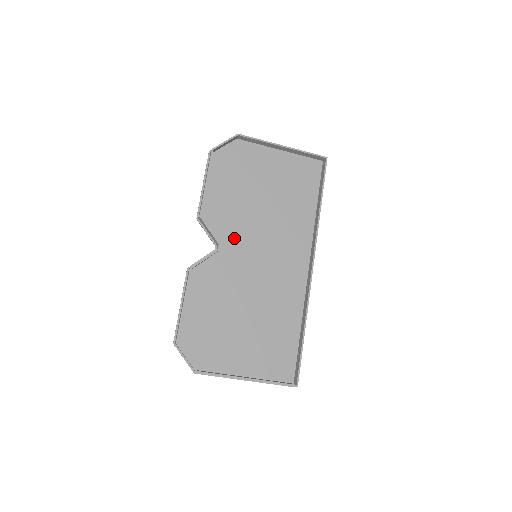
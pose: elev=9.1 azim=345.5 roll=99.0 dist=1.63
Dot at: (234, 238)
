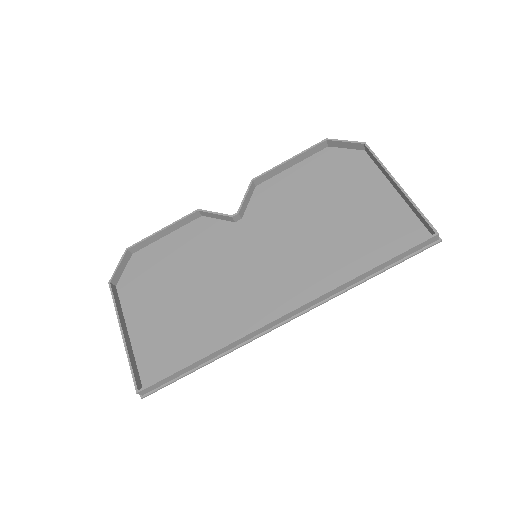
Dot at: (259, 225)
